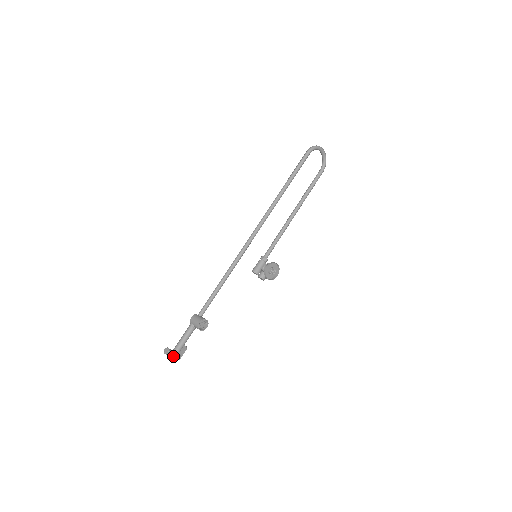
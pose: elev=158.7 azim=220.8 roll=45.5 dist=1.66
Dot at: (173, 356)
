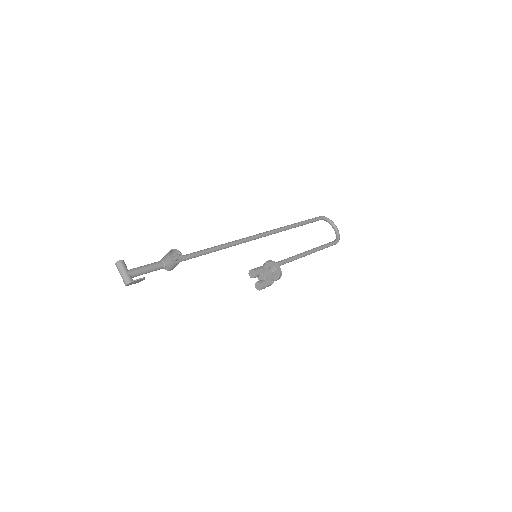
Dot at: (124, 271)
